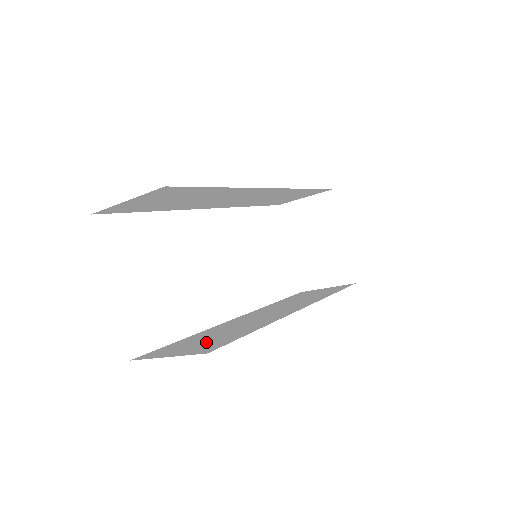
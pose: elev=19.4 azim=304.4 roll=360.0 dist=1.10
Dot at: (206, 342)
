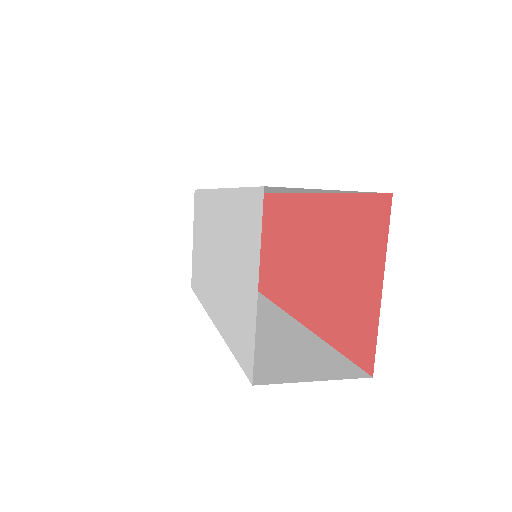
Dot at: (306, 359)
